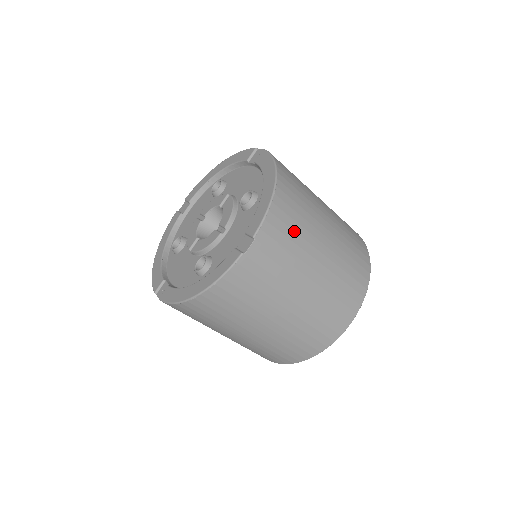
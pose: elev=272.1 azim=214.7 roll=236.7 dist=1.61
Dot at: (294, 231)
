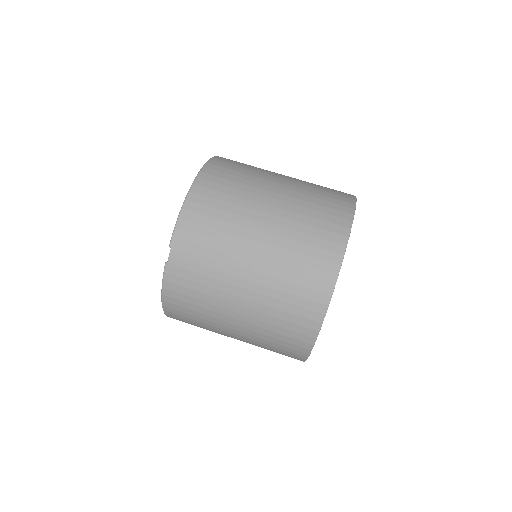
Dot at: (214, 228)
